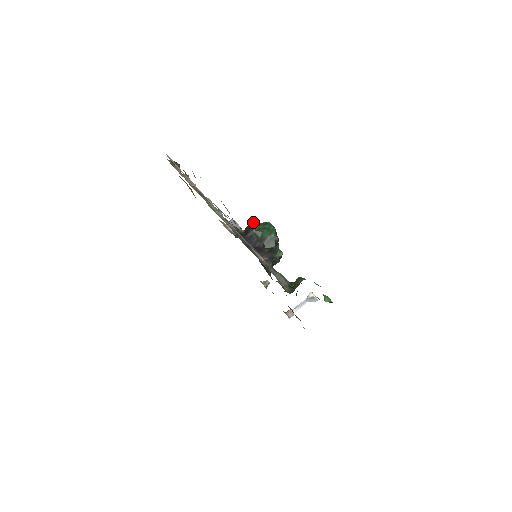
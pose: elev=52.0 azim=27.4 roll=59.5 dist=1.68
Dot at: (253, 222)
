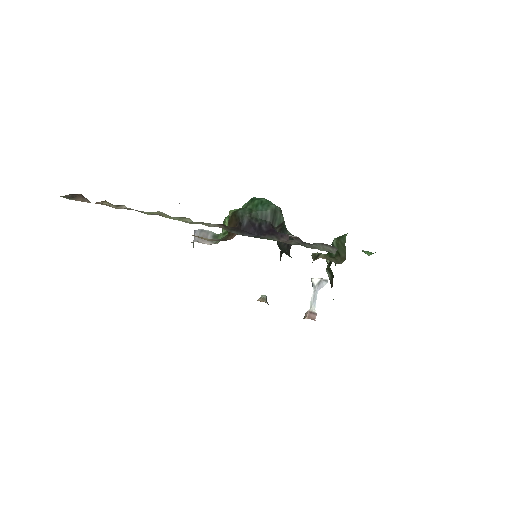
Dot at: (232, 211)
